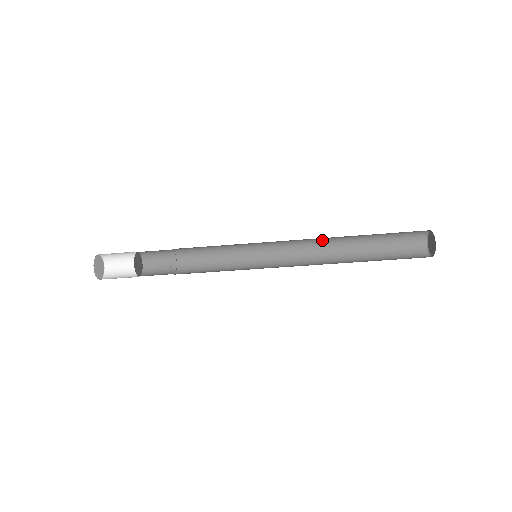
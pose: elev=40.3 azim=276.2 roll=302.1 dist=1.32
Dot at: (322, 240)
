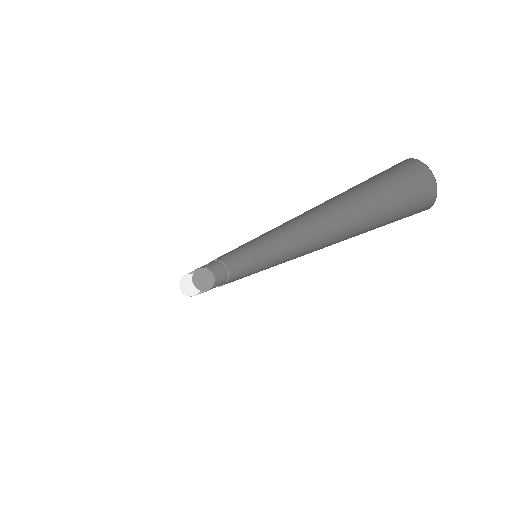
Dot at: occluded
